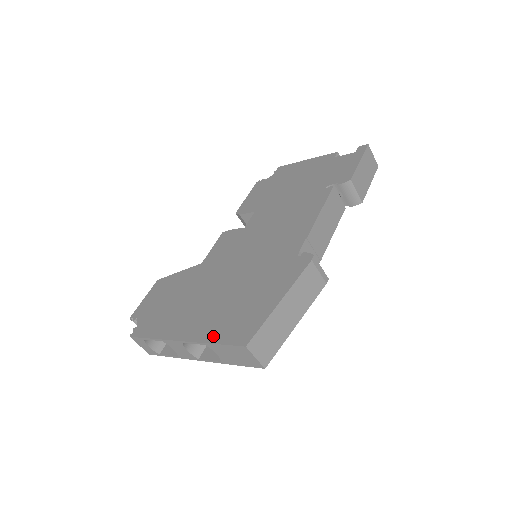
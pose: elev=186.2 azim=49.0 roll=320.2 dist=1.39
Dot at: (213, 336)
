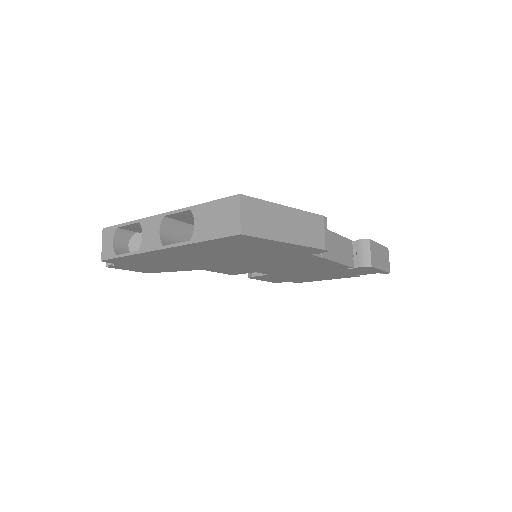
Dot at: occluded
